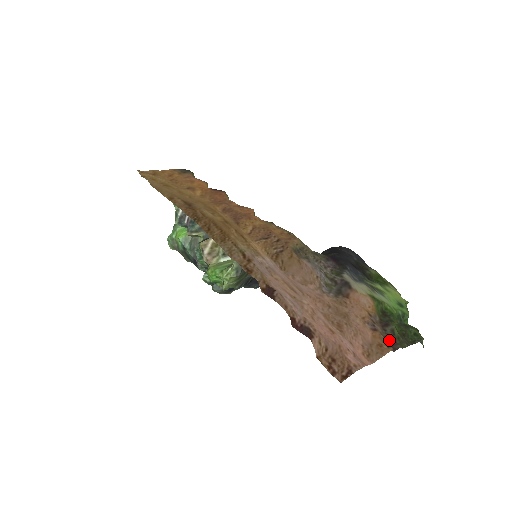
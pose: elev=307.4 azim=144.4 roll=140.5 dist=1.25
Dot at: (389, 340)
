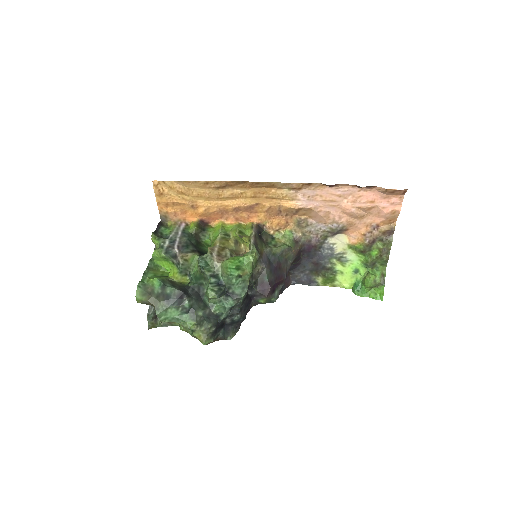
Dot at: (386, 234)
